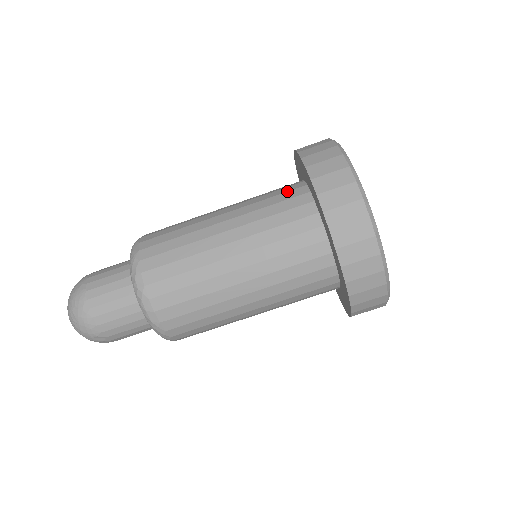
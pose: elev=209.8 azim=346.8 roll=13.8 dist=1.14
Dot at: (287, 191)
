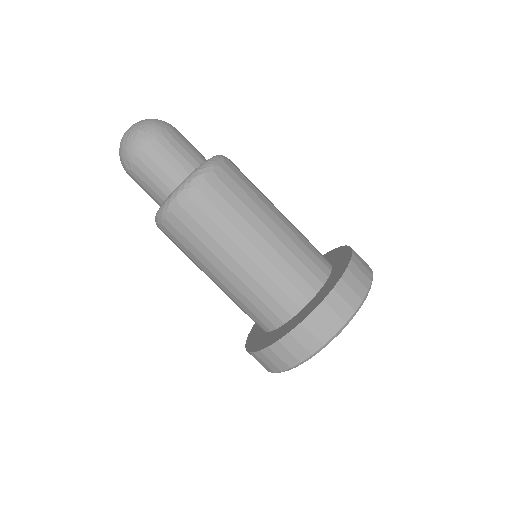
Dot at: (320, 259)
